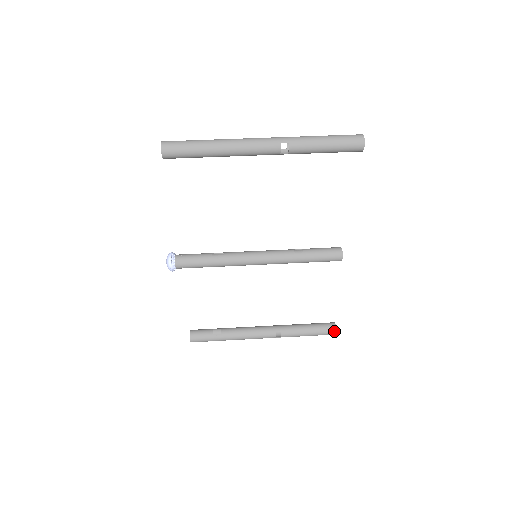
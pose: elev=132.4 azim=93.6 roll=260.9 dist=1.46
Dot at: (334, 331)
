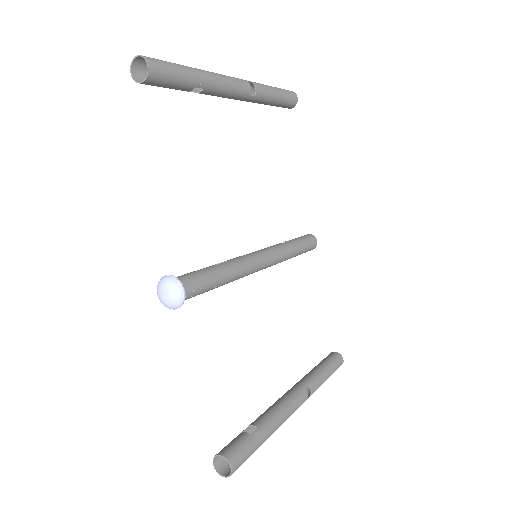
Dot at: (341, 358)
